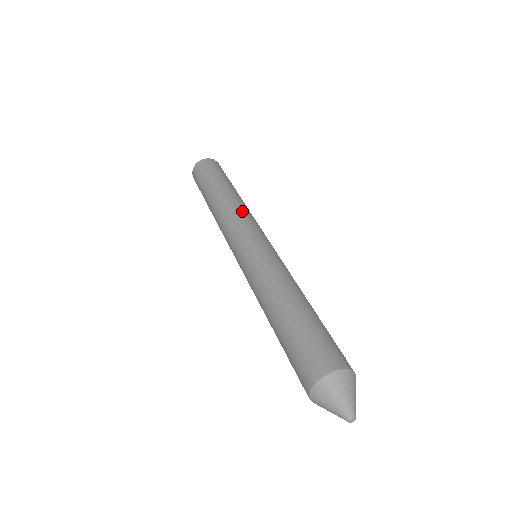
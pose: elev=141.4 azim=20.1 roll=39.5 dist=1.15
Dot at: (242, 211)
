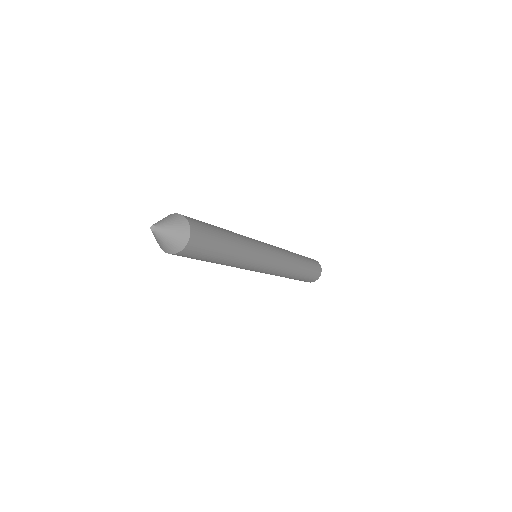
Dot at: (281, 248)
